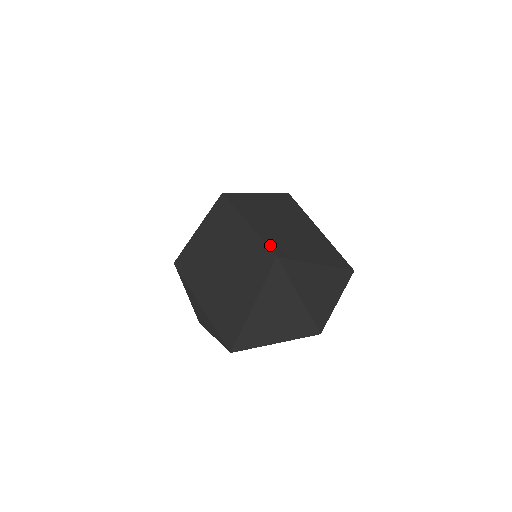
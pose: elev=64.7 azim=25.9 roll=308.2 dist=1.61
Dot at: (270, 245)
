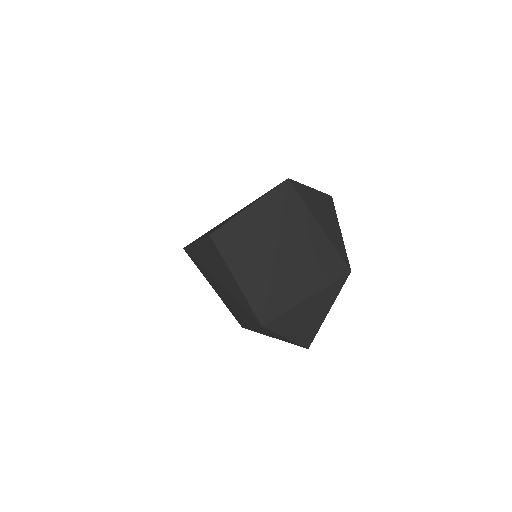
Dot at: (257, 310)
